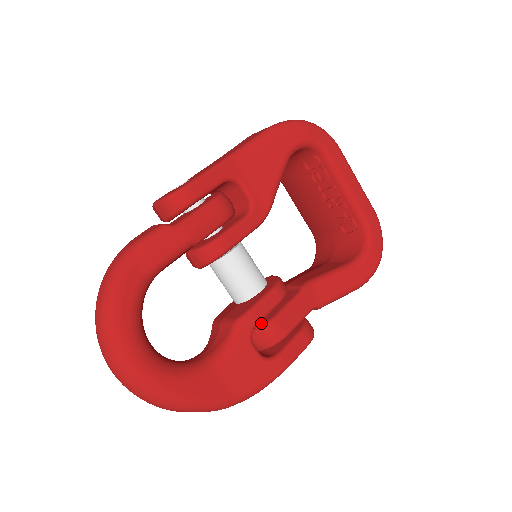
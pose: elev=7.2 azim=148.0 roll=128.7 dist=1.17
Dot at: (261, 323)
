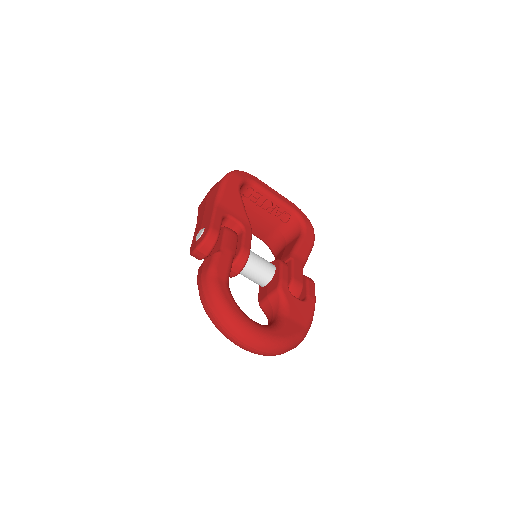
Dot at: occluded
